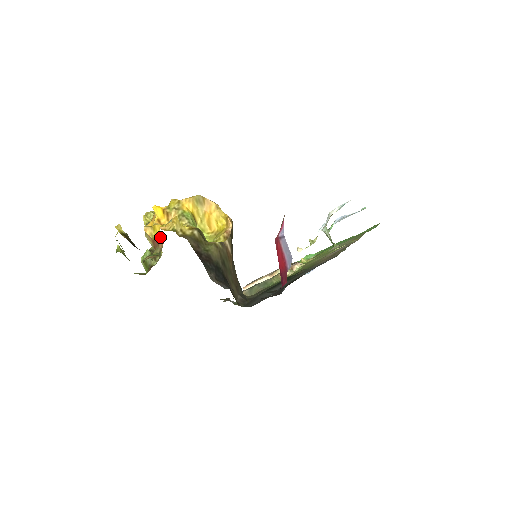
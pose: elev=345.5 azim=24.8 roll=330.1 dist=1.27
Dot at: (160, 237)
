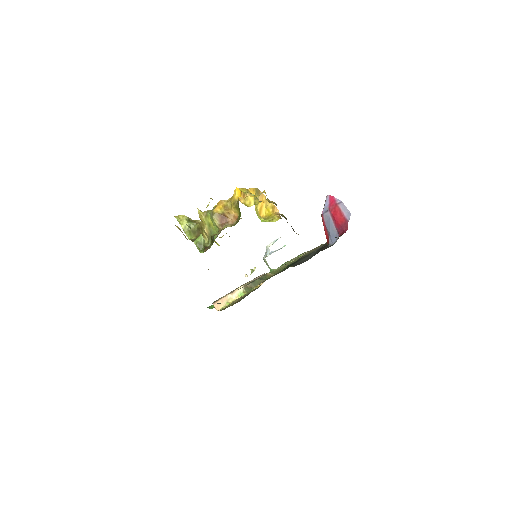
Dot at: occluded
